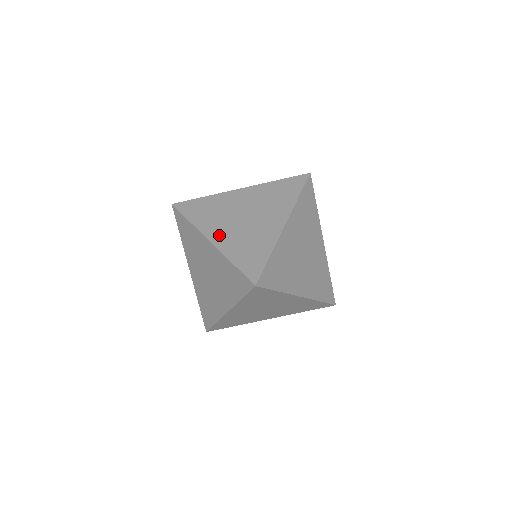
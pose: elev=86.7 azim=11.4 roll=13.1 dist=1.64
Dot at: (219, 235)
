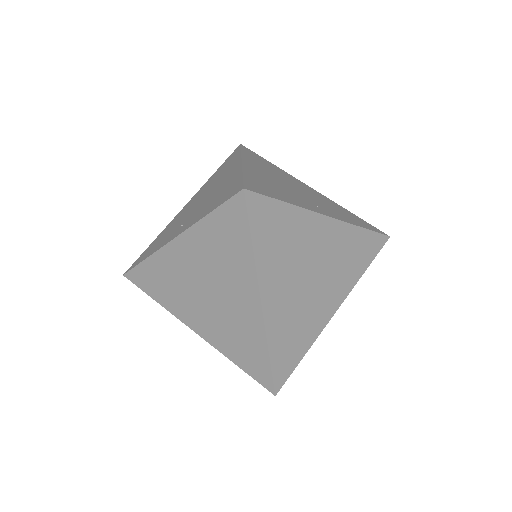
Dot at: (275, 299)
